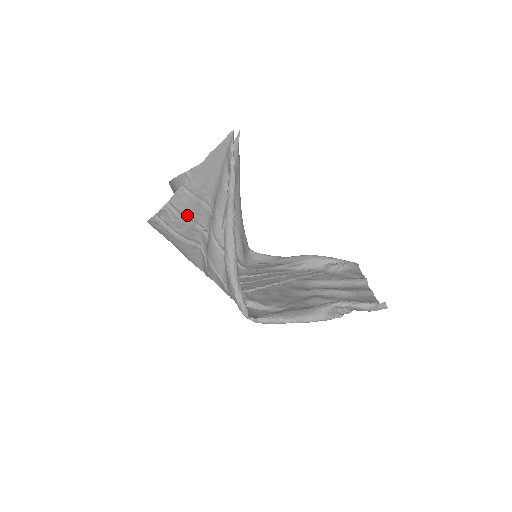
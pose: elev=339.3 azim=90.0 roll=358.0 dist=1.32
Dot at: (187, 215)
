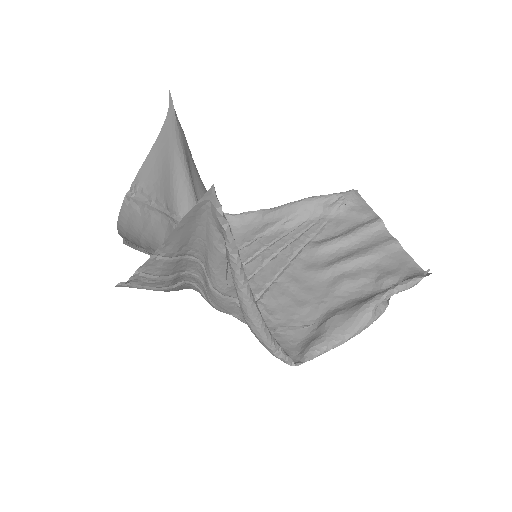
Dot at: (168, 274)
